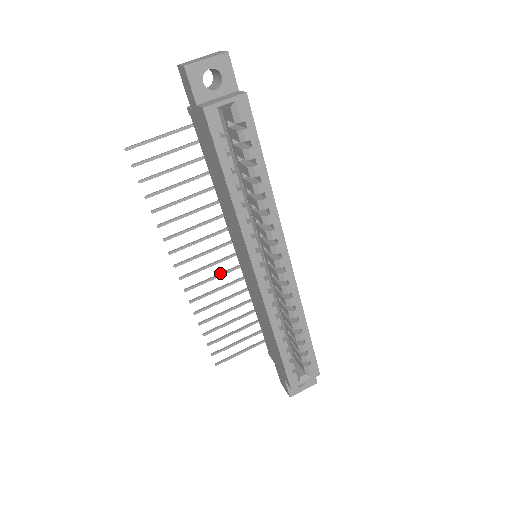
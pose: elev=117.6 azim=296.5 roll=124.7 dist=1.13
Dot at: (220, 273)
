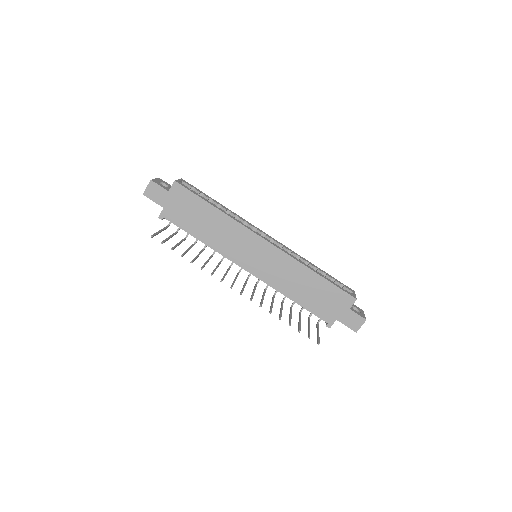
Dot at: (253, 290)
